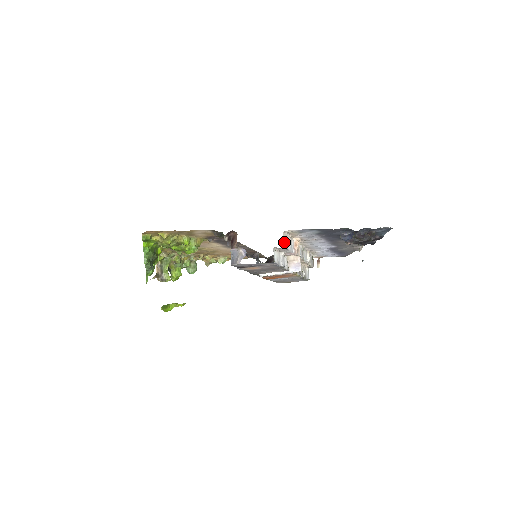
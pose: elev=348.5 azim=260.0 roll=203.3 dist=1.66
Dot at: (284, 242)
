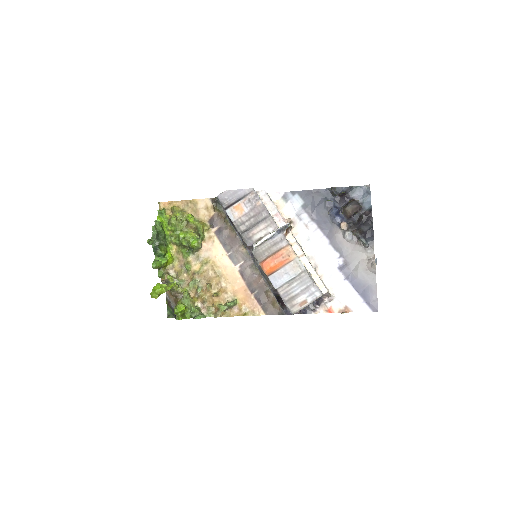
Dot at: occluded
